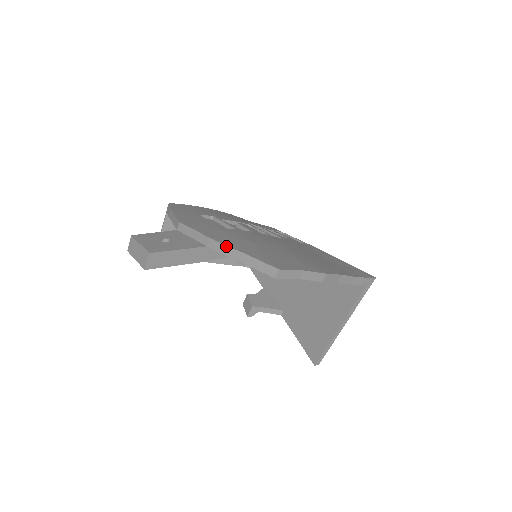
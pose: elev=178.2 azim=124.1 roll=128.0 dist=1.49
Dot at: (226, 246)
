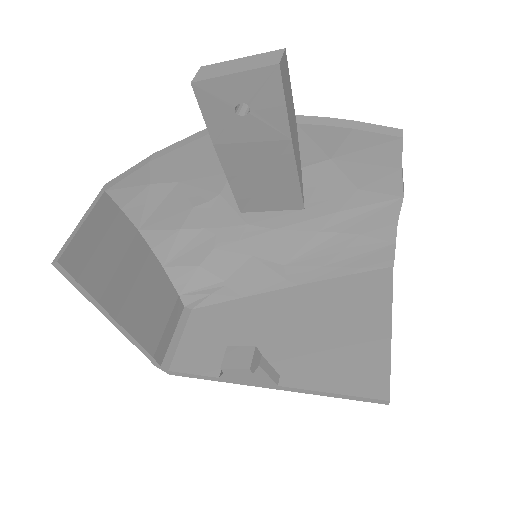
Dot at: (329, 117)
